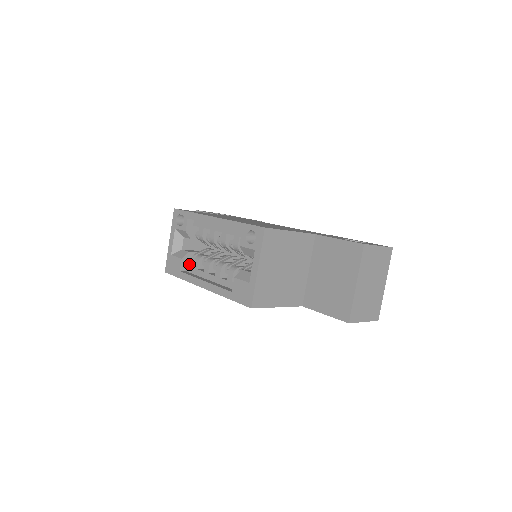
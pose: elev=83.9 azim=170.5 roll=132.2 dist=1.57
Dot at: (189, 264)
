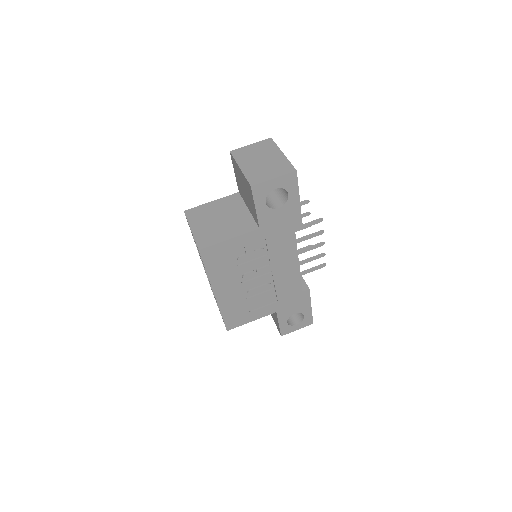
Dot at: occluded
